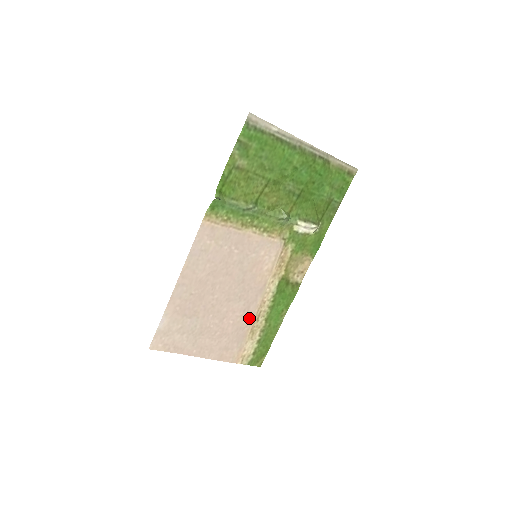
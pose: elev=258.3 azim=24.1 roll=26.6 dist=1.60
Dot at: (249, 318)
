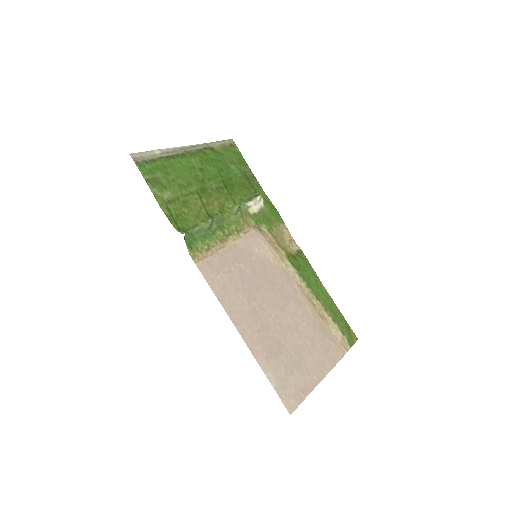
Dot at: (308, 309)
